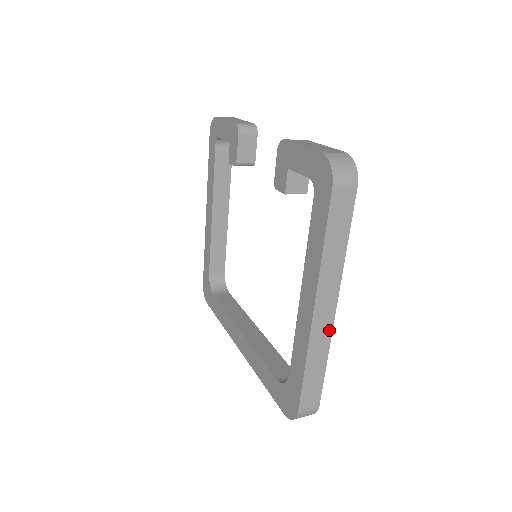
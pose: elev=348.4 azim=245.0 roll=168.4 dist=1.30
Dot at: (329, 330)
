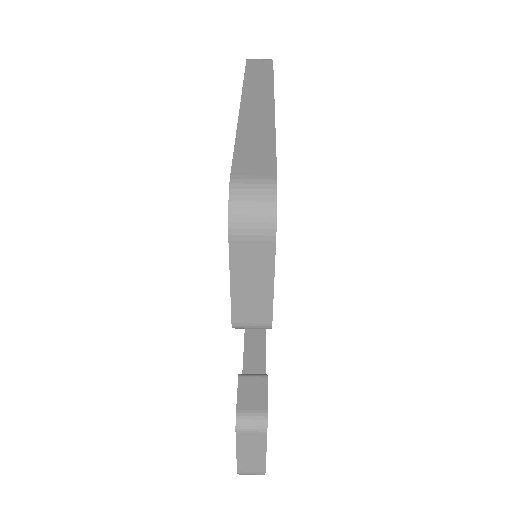
Dot at: occluded
